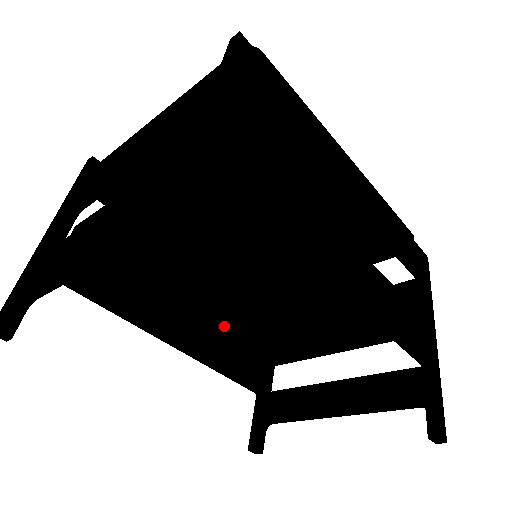
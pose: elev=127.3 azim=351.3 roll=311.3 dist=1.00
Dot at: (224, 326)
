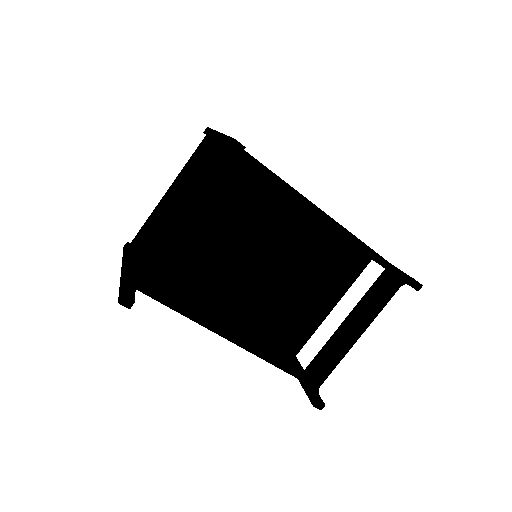
Dot at: (253, 321)
